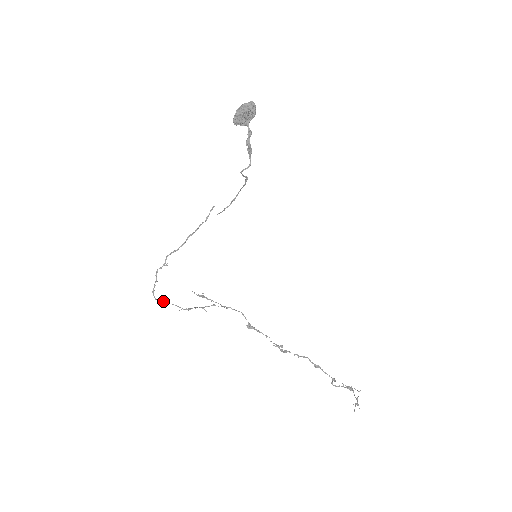
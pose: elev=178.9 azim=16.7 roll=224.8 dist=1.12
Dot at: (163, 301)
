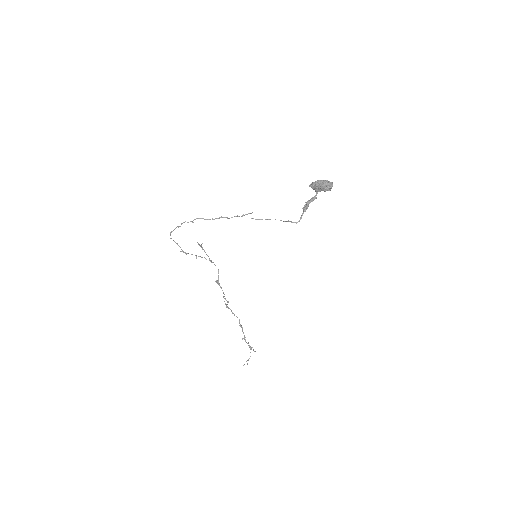
Dot at: occluded
